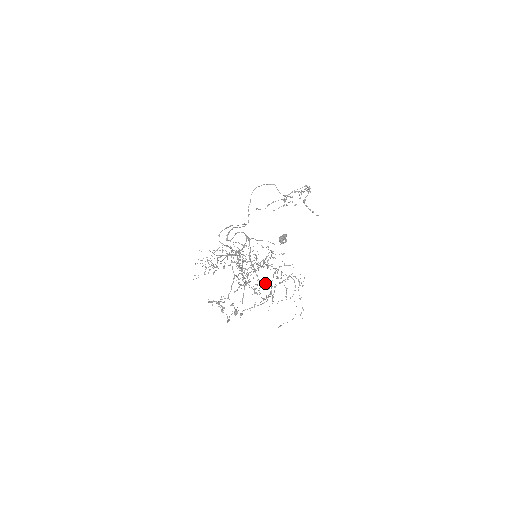
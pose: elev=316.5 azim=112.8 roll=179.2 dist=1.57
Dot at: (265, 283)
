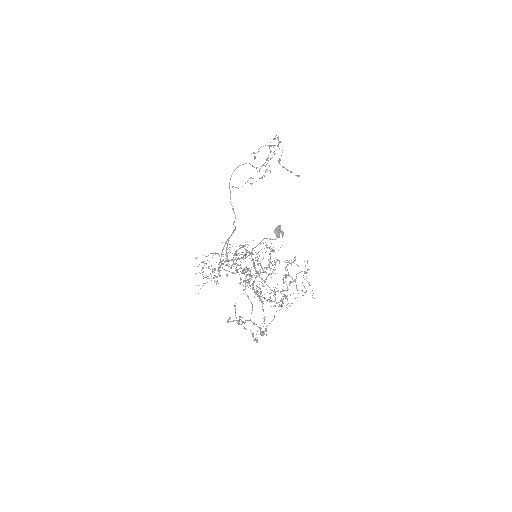
Dot at: occluded
